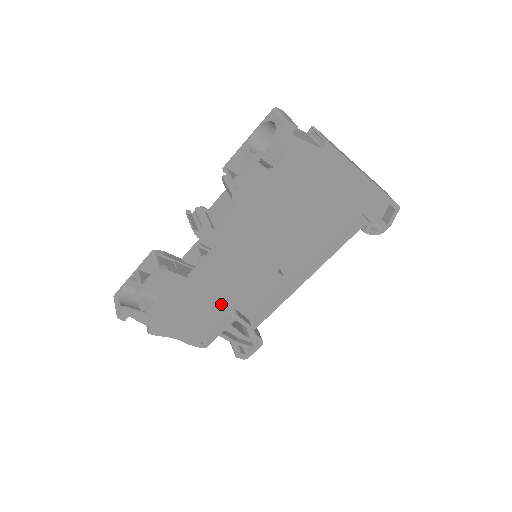
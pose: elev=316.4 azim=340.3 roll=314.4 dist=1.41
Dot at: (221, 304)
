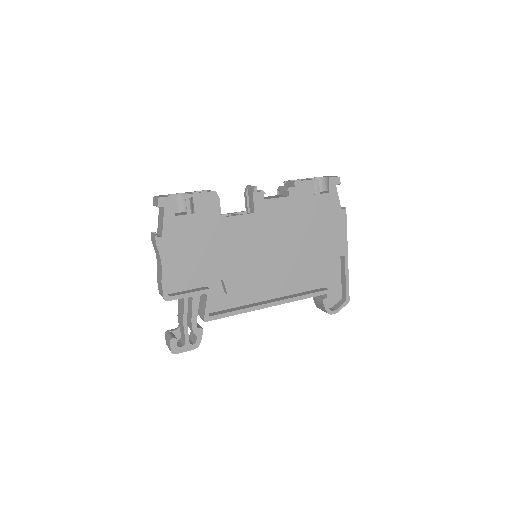
Dot at: (214, 265)
